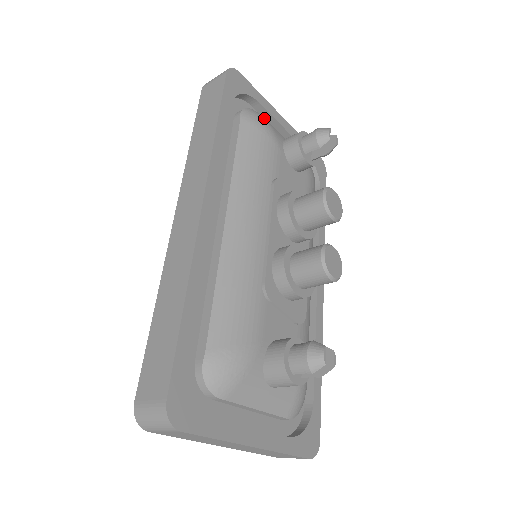
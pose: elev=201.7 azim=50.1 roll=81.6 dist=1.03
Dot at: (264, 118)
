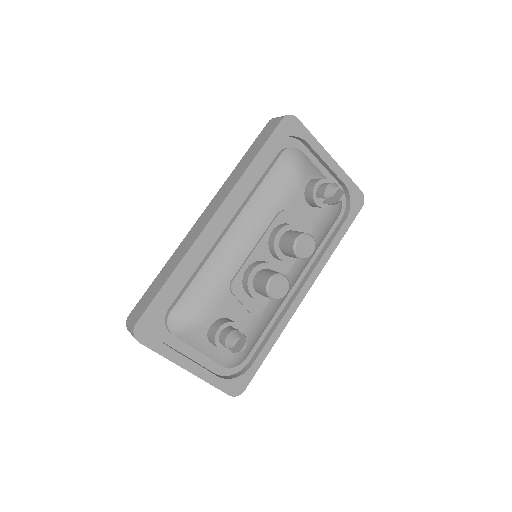
Dot at: (302, 159)
